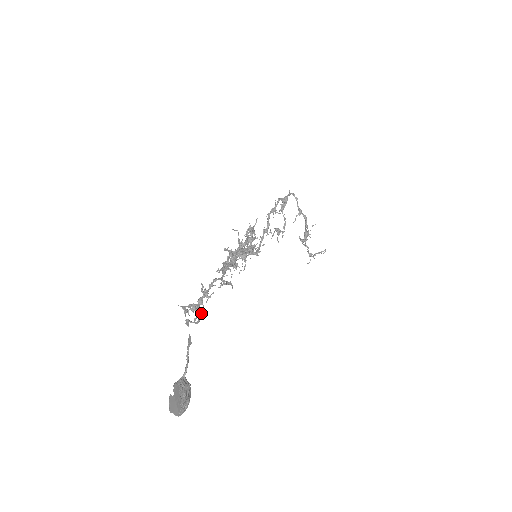
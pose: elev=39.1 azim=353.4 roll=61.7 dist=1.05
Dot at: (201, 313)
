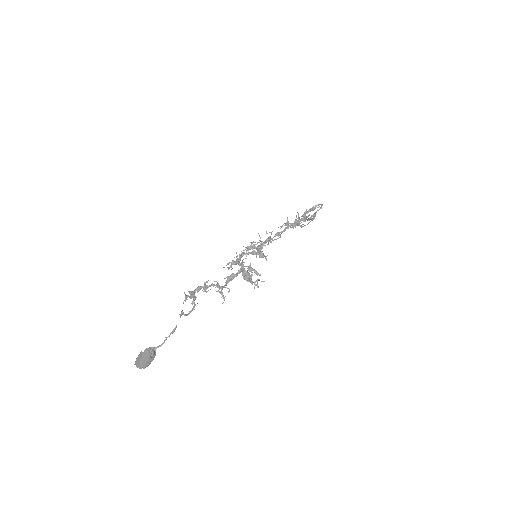
Dot at: (193, 308)
